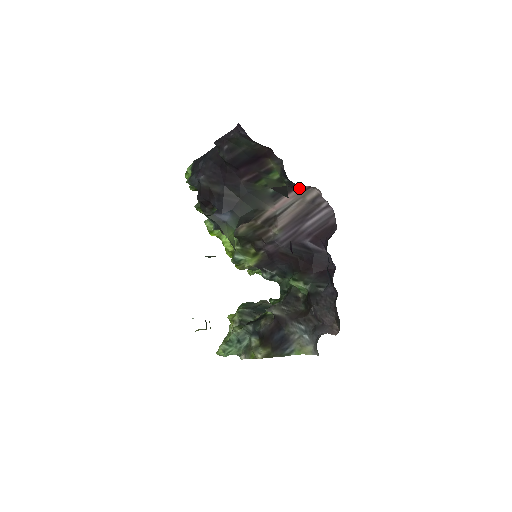
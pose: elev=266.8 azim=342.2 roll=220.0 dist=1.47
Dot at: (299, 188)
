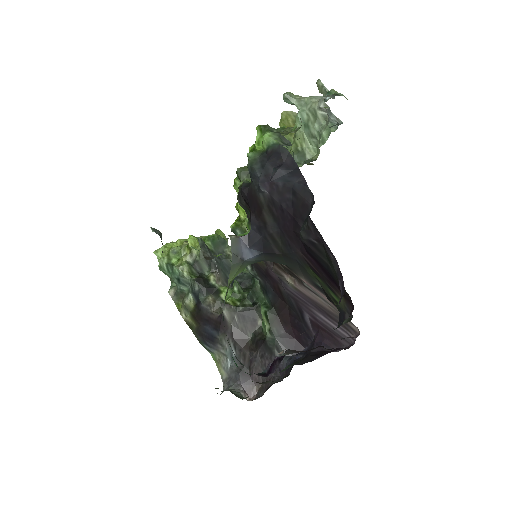
Dot at: occluded
